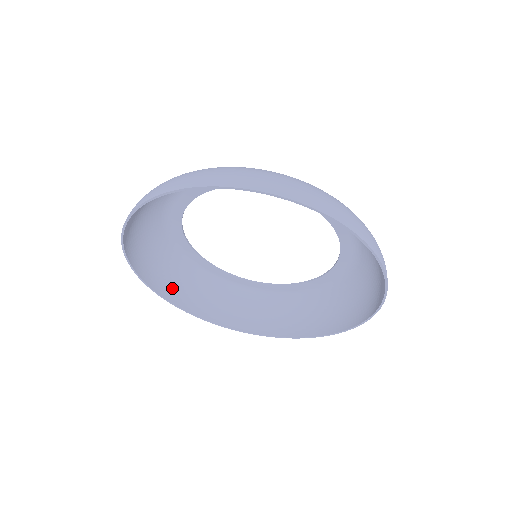
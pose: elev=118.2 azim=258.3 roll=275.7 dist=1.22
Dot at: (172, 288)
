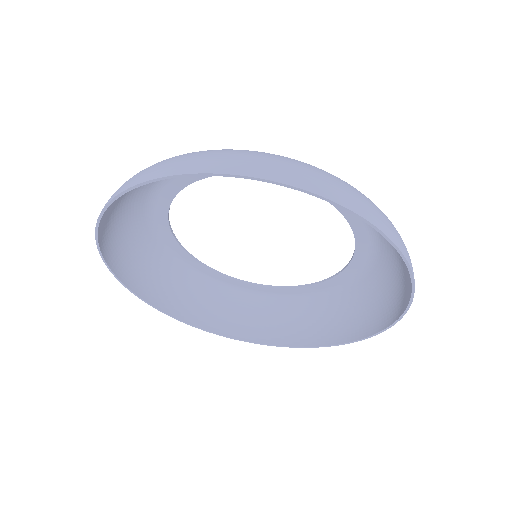
Dot at: (177, 302)
